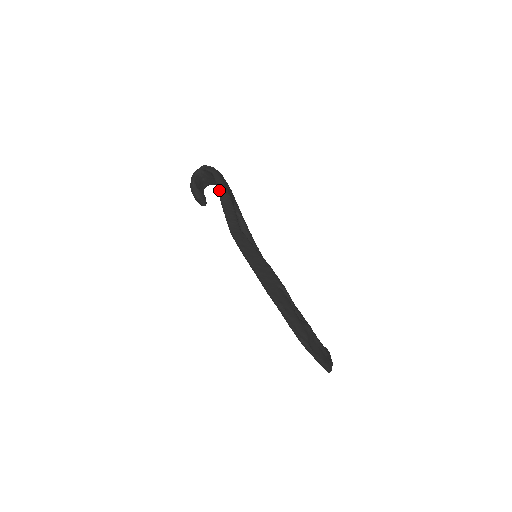
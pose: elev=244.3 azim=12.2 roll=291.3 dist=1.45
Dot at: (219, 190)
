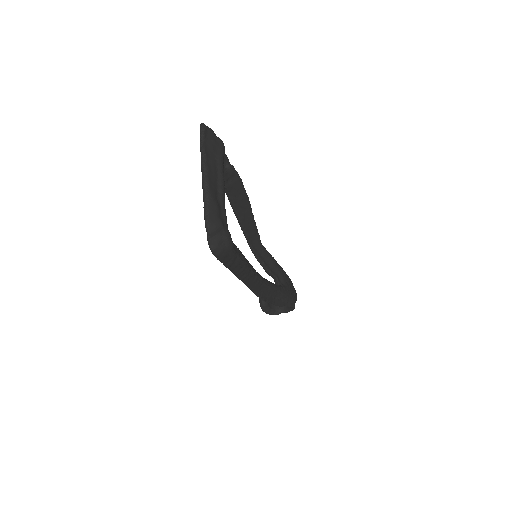
Dot at: occluded
